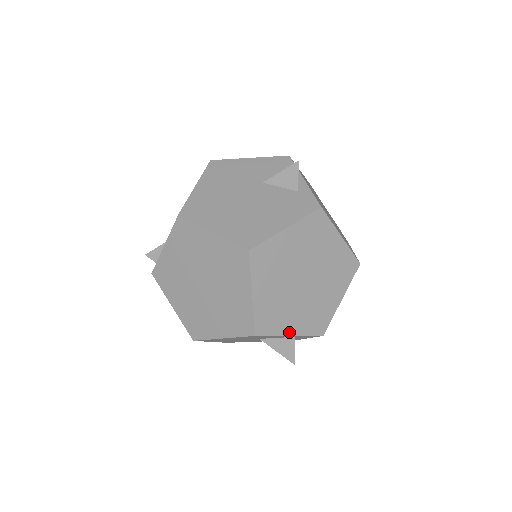
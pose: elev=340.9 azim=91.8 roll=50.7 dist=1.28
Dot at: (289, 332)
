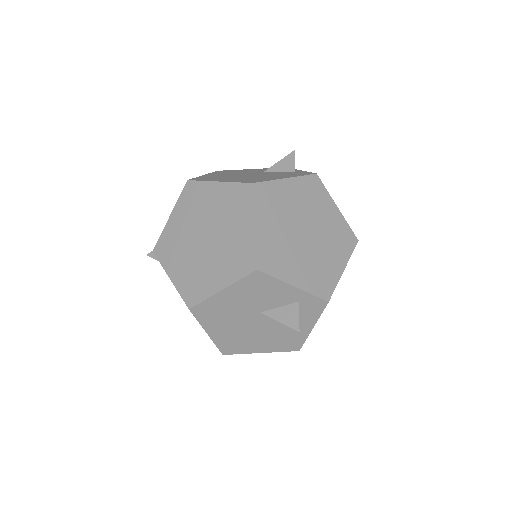
Dot at: (292, 282)
